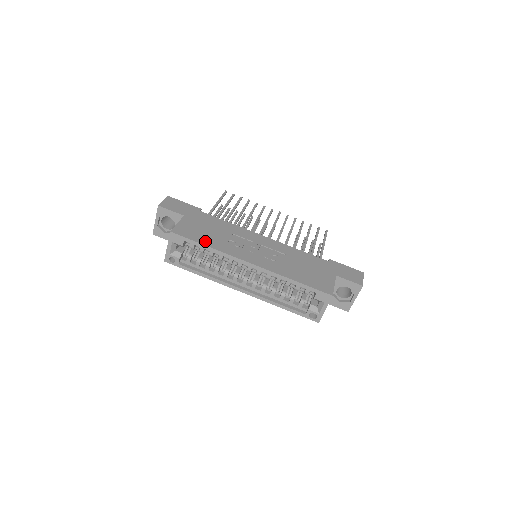
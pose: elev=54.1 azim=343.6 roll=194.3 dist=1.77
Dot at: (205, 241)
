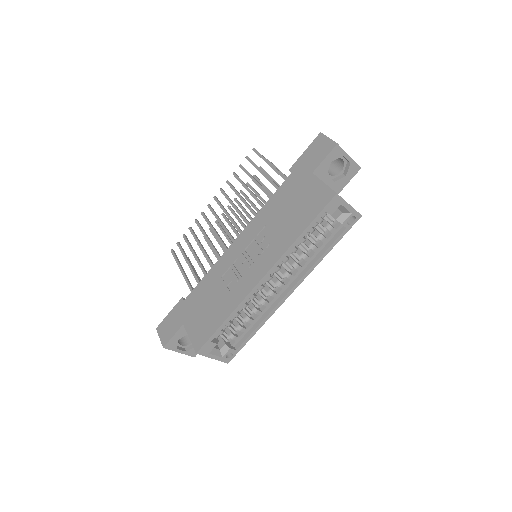
Dot at: (219, 318)
